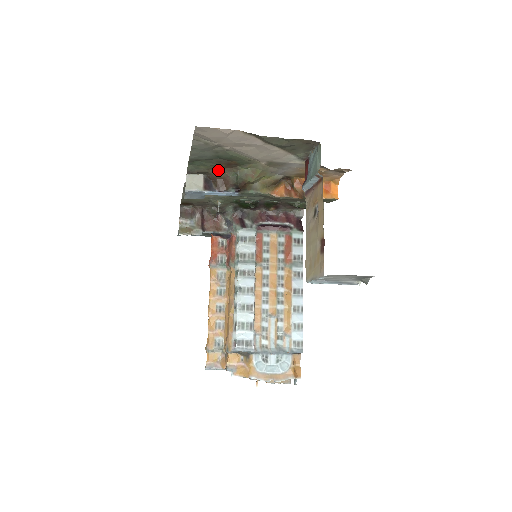
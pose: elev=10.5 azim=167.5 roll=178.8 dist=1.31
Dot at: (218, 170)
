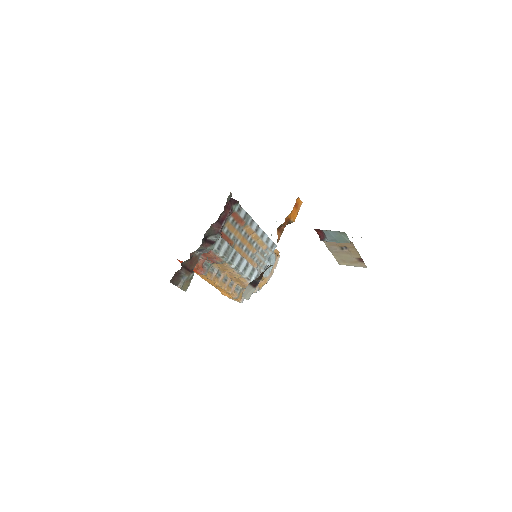
Dot at: occluded
